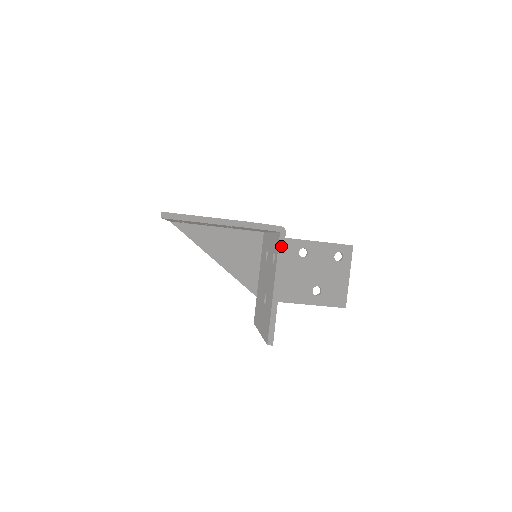
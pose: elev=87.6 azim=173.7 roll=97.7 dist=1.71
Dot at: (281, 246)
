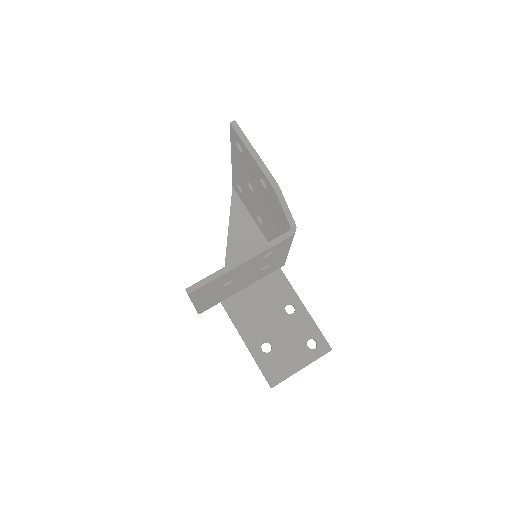
Dot at: (280, 239)
